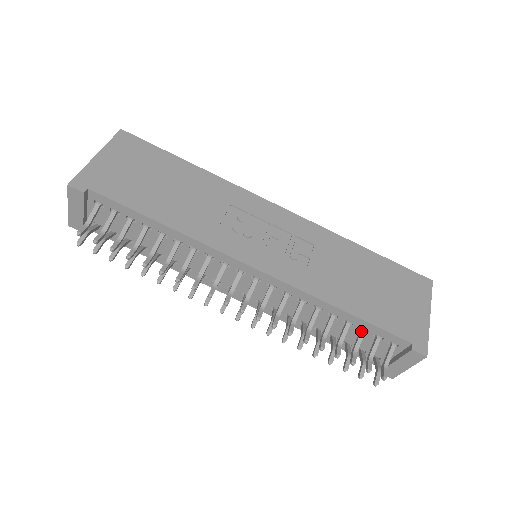
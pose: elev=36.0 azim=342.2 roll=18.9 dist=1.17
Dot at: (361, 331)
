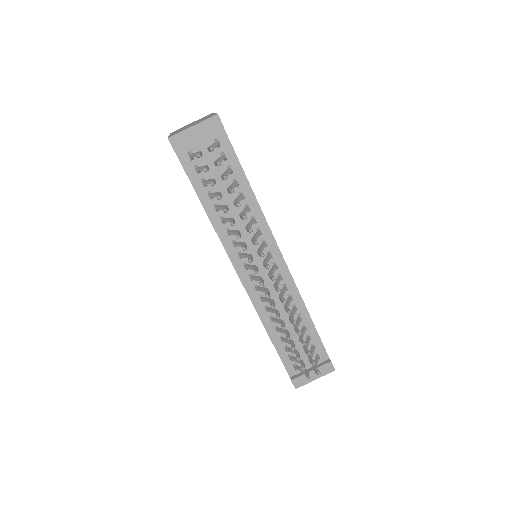
Dot at: (309, 337)
